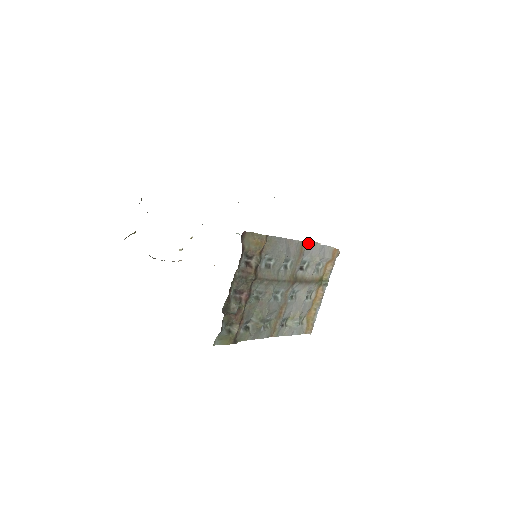
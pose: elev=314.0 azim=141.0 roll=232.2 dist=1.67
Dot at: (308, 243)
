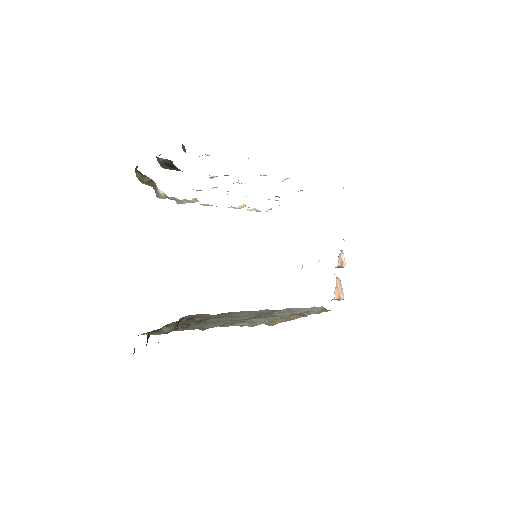
Dot at: (287, 308)
